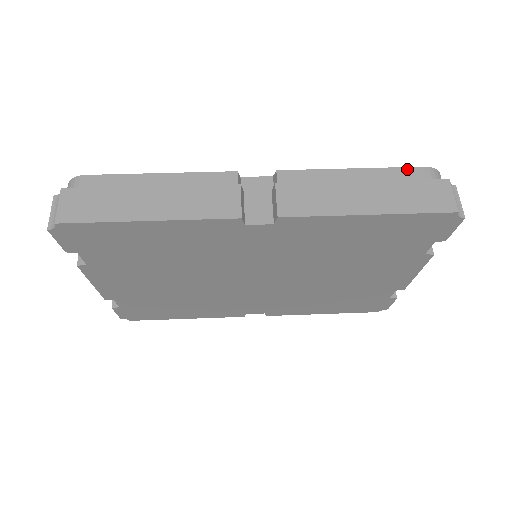
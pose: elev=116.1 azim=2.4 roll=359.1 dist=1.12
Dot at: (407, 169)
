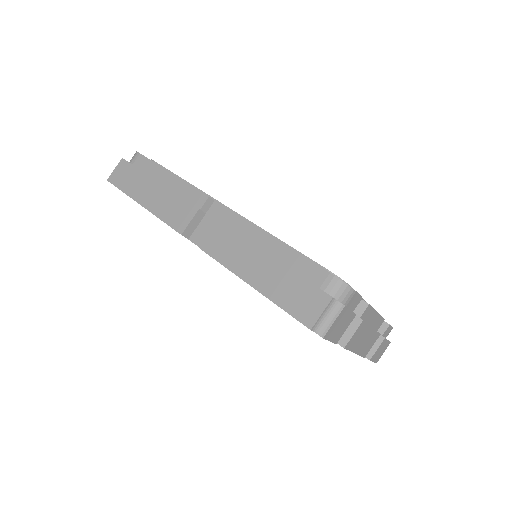
Dot at: (315, 266)
